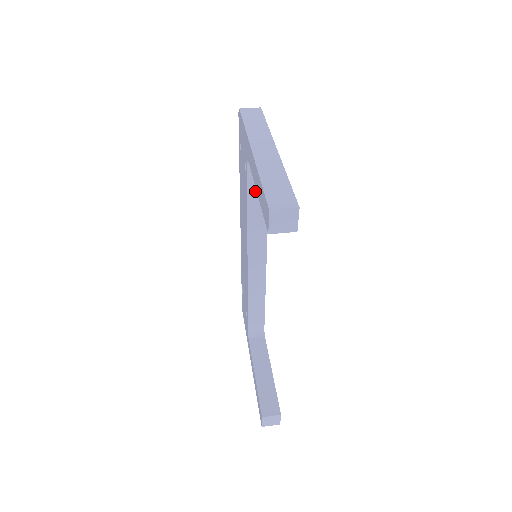
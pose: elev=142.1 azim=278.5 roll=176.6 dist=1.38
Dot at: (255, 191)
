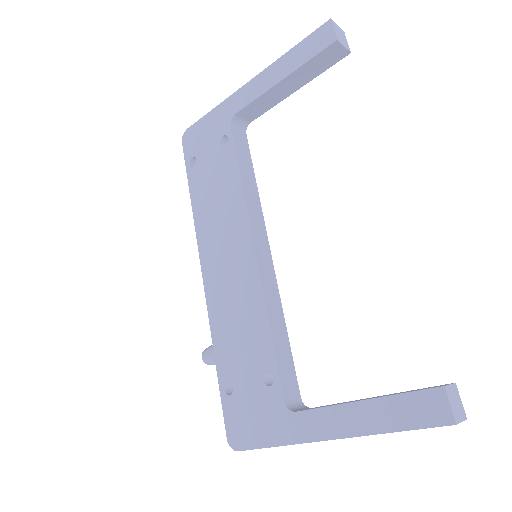
Dot at: (242, 158)
